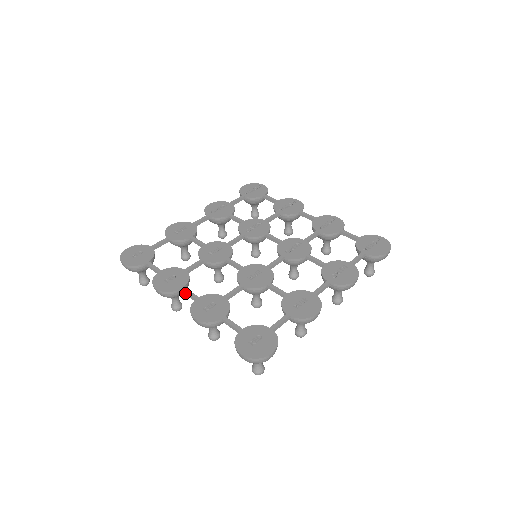
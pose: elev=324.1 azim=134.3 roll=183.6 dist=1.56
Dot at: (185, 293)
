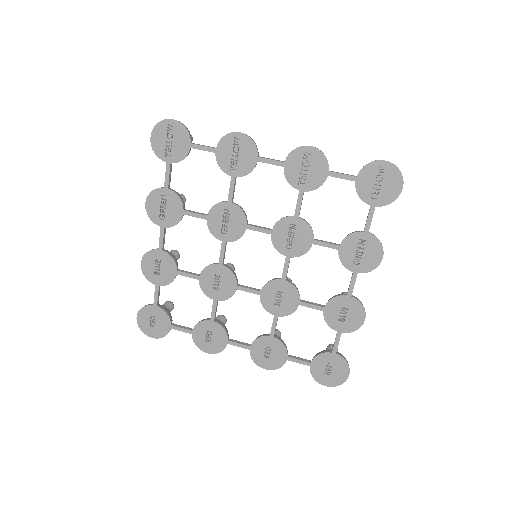
Dot at: (234, 345)
